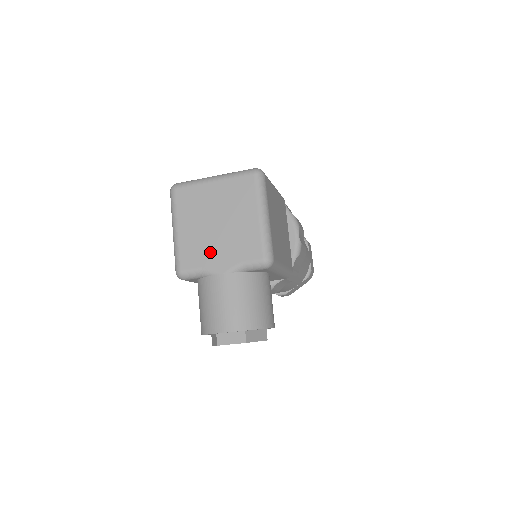
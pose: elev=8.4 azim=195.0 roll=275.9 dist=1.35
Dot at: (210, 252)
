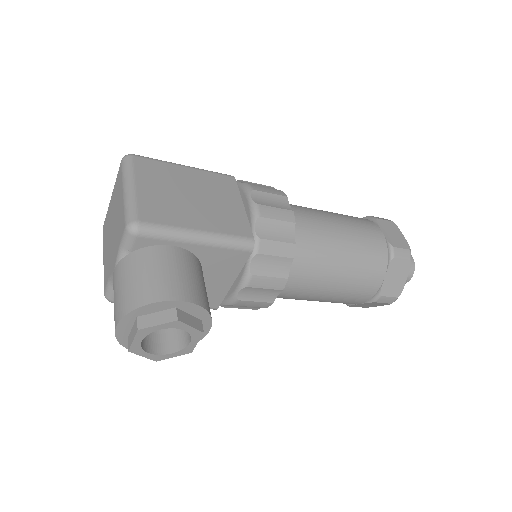
Dot at: (111, 257)
